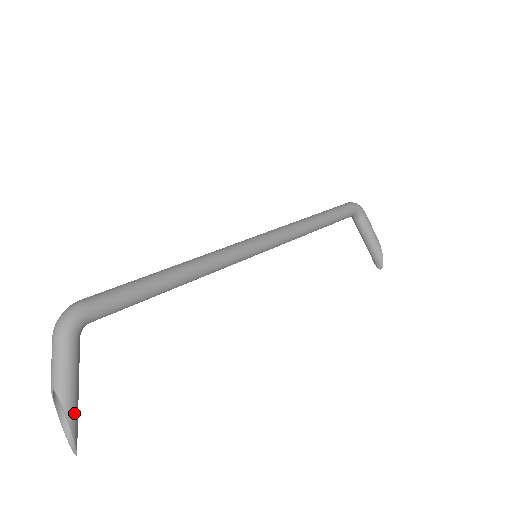
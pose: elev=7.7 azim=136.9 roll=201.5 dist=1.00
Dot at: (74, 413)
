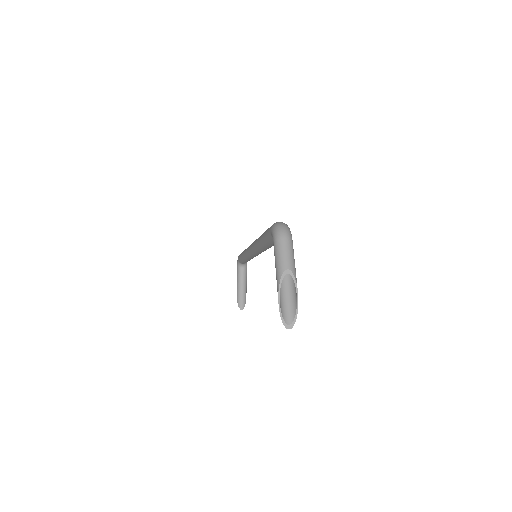
Dot at: (296, 294)
